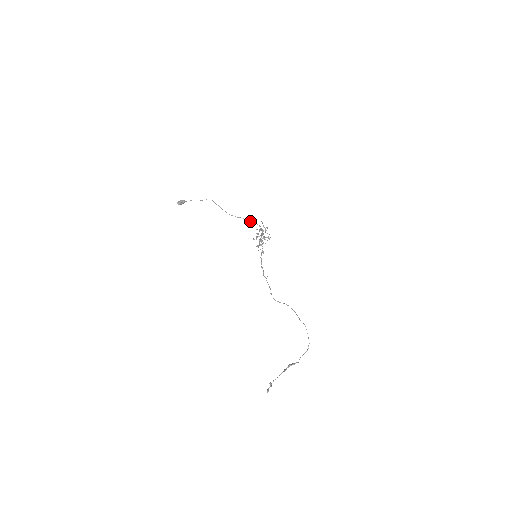
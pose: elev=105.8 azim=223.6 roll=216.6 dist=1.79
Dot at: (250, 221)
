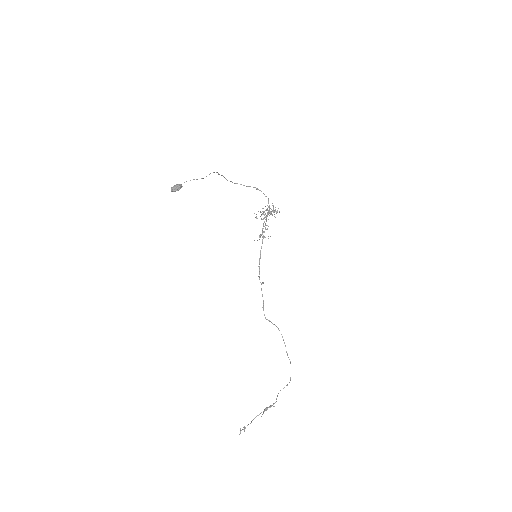
Dot at: (257, 189)
